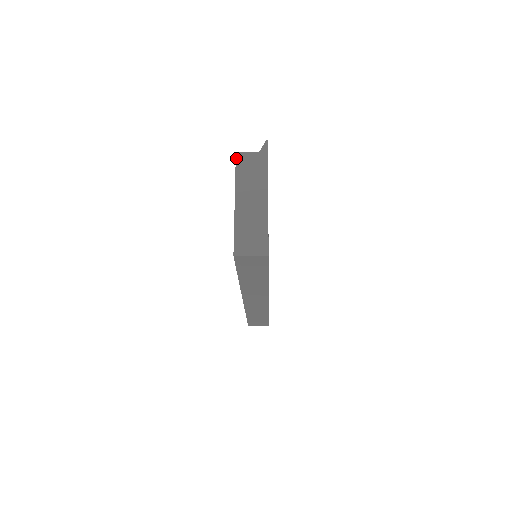
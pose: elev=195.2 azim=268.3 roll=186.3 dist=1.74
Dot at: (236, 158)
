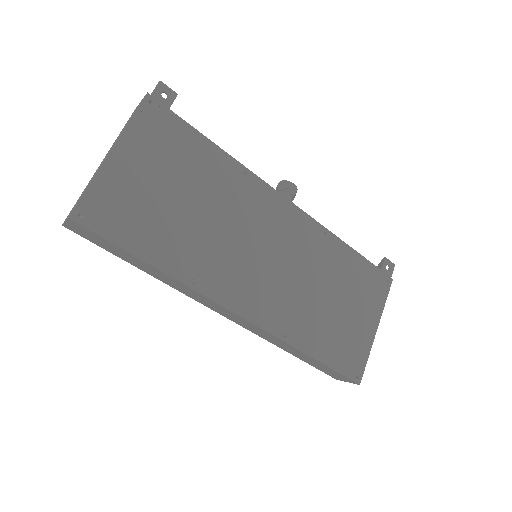
Dot at: occluded
